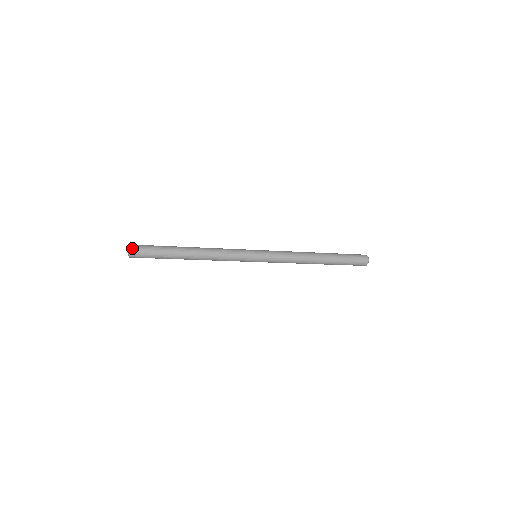
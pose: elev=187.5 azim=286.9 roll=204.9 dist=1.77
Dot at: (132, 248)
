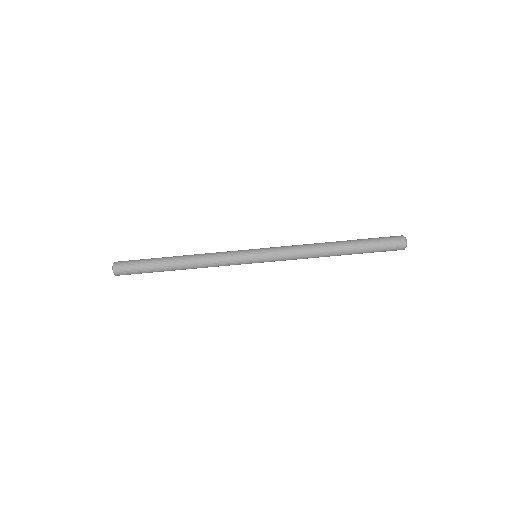
Dot at: (115, 266)
